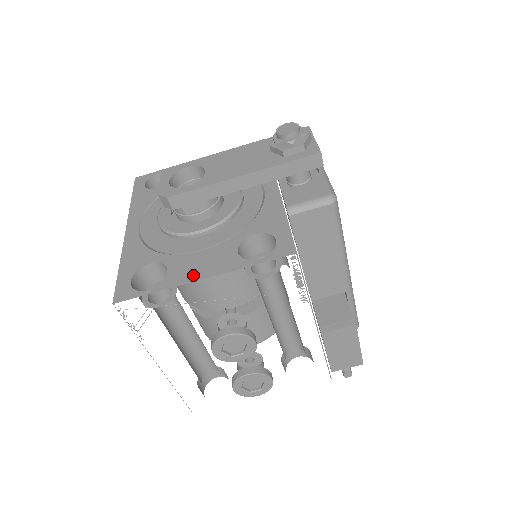
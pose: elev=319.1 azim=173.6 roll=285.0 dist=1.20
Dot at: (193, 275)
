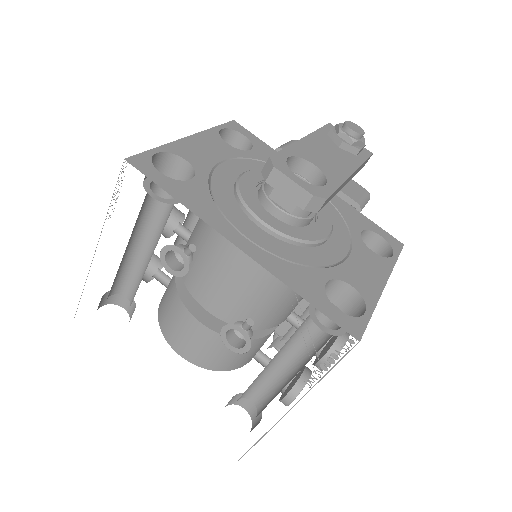
Dot at: (376, 283)
